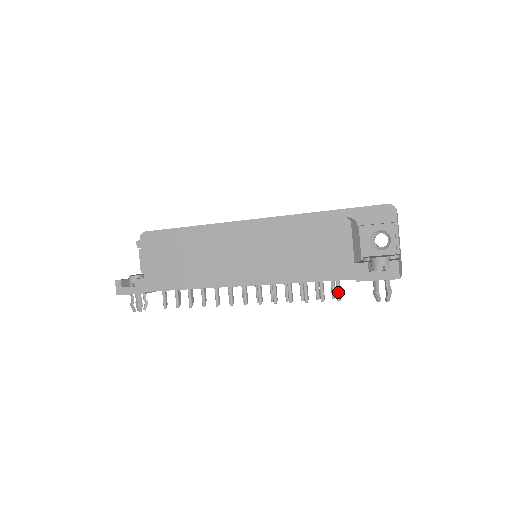
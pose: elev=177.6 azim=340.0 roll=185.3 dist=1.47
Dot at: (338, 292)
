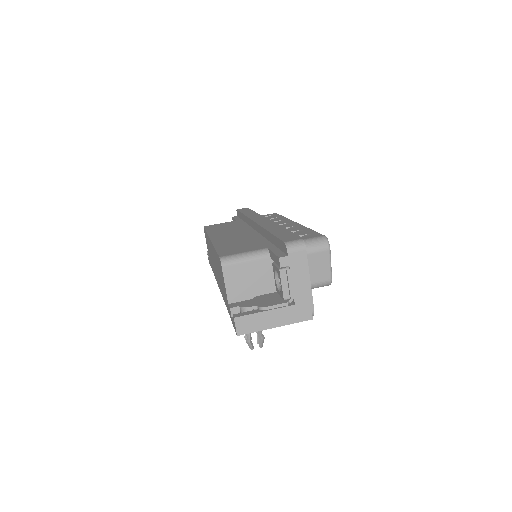
Dot at: occluded
